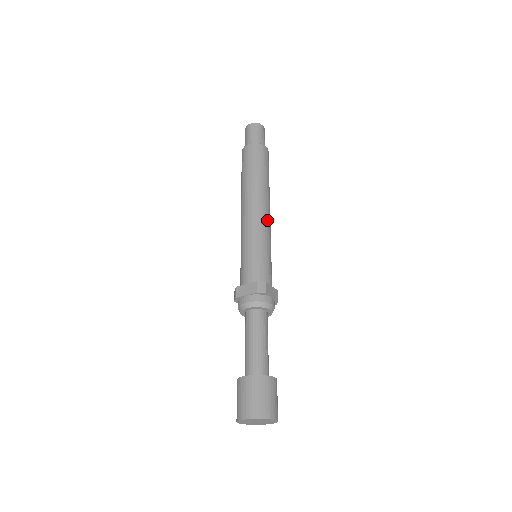
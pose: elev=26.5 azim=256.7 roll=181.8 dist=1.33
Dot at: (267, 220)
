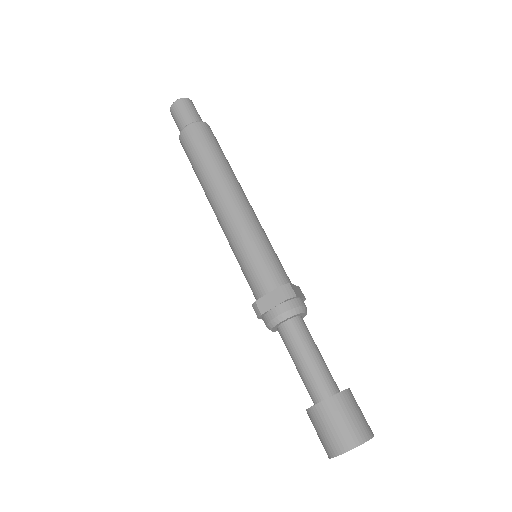
Dot at: (251, 210)
